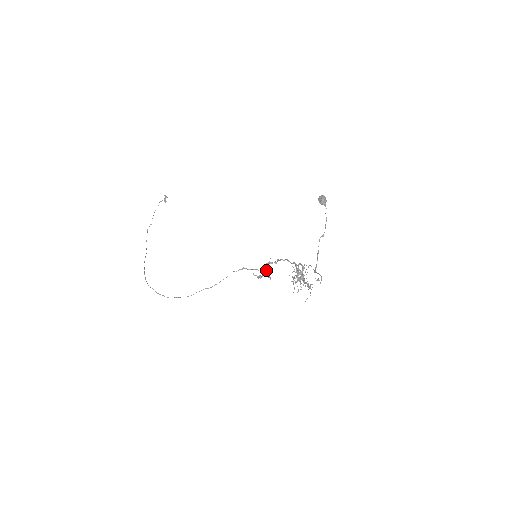
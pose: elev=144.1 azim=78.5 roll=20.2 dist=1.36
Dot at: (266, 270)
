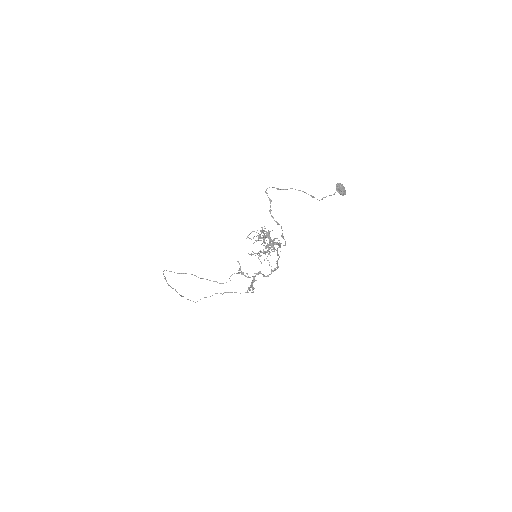
Dot at: (254, 276)
